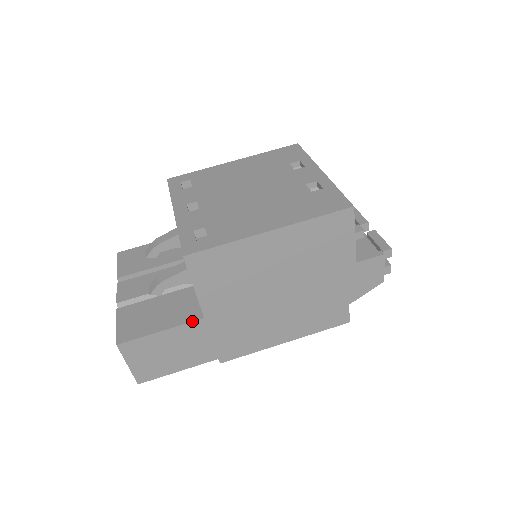
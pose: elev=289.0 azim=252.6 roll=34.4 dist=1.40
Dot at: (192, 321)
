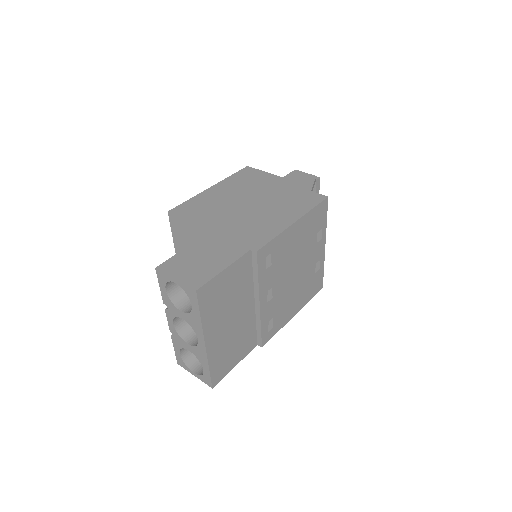
Dot at: (204, 236)
